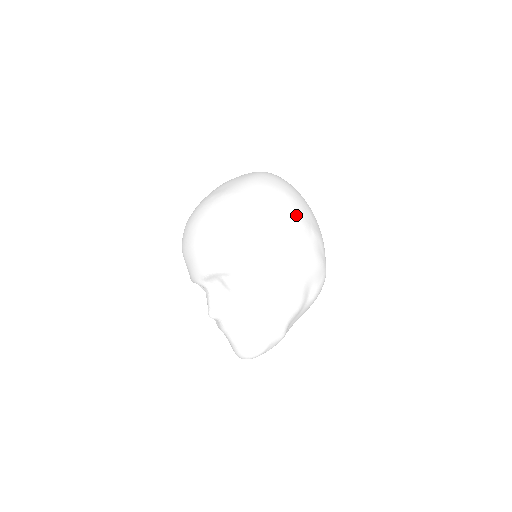
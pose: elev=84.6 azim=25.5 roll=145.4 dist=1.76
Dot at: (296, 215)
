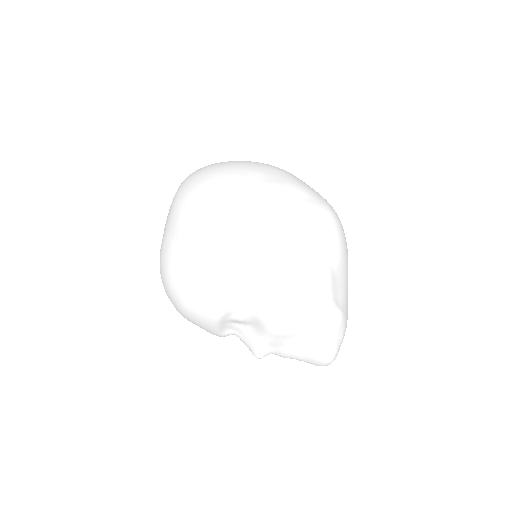
Dot at: (237, 194)
